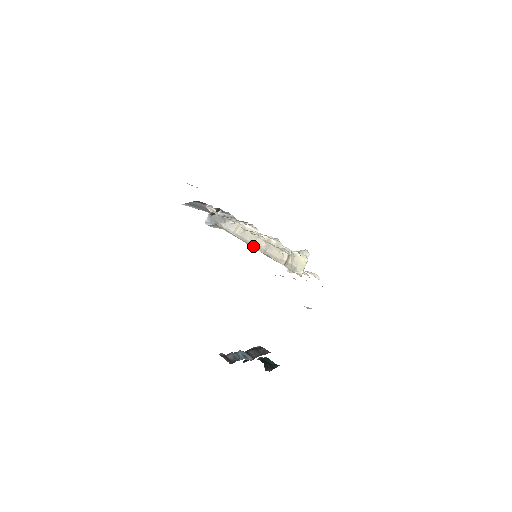
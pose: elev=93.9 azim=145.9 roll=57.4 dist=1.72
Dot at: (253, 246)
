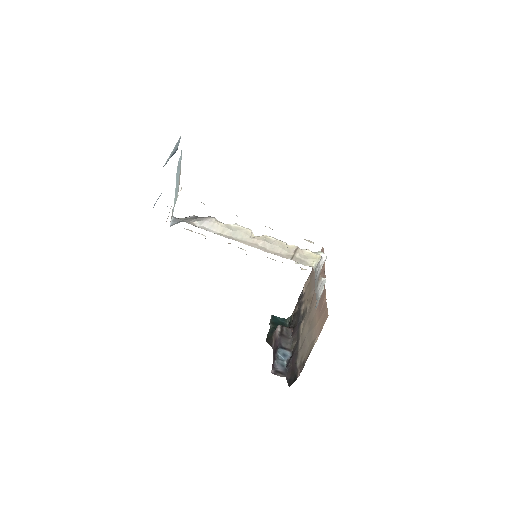
Dot at: (248, 245)
